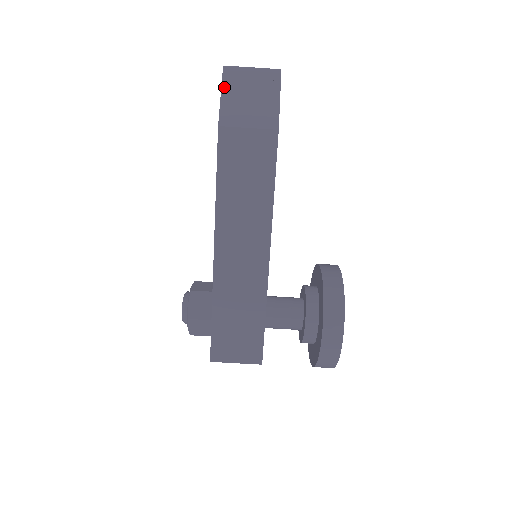
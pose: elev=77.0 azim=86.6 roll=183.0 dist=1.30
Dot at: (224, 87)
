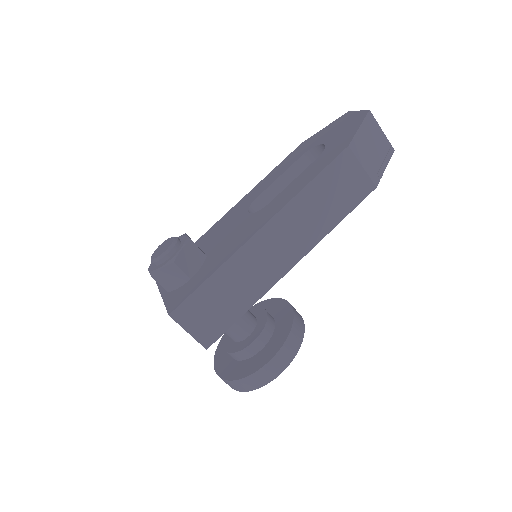
Dot at: (364, 124)
